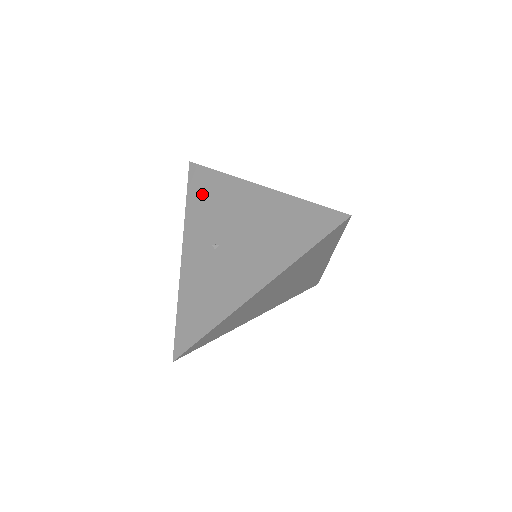
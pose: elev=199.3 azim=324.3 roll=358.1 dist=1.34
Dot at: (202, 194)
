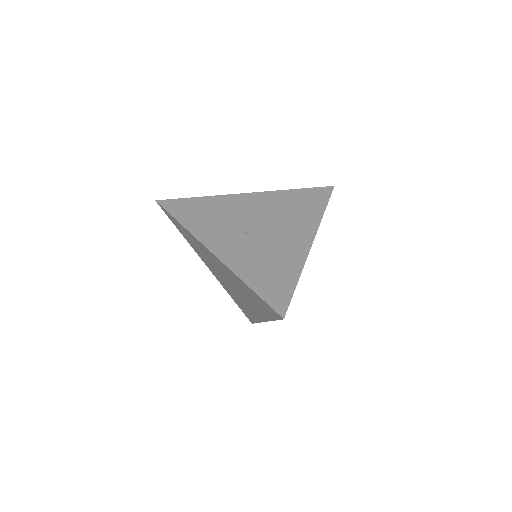
Dot at: (195, 213)
